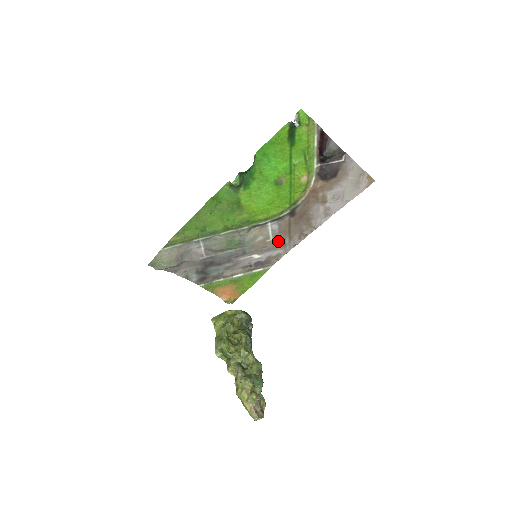
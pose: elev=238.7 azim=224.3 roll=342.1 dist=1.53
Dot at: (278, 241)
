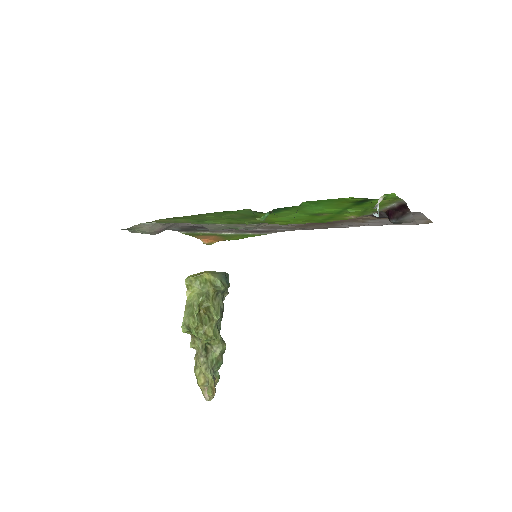
Dot at: (288, 227)
